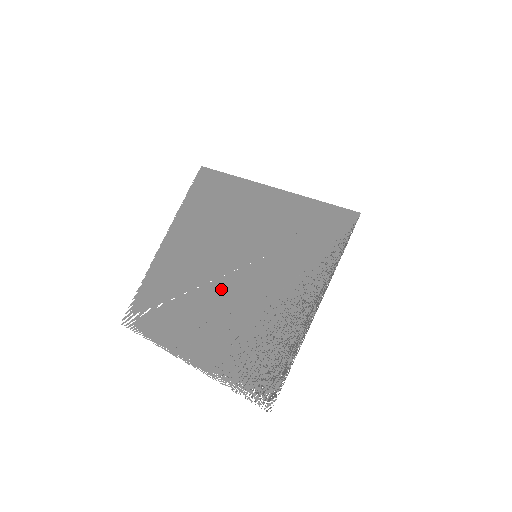
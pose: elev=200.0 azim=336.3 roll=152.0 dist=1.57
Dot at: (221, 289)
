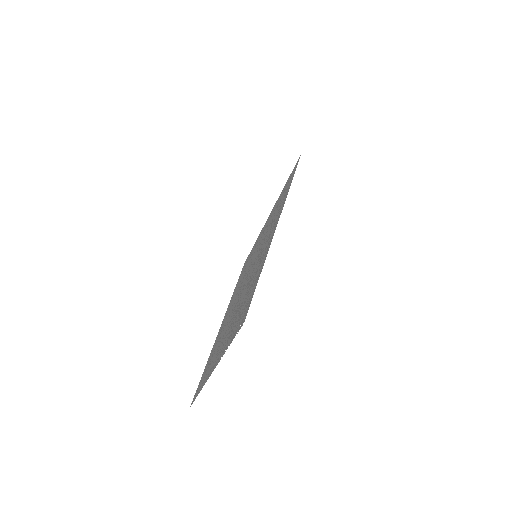
Dot at: (237, 300)
